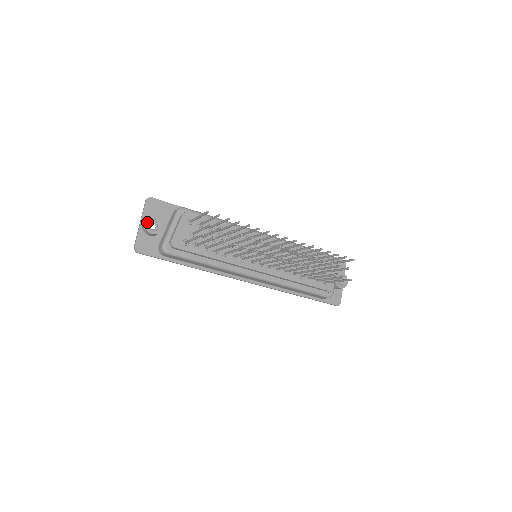
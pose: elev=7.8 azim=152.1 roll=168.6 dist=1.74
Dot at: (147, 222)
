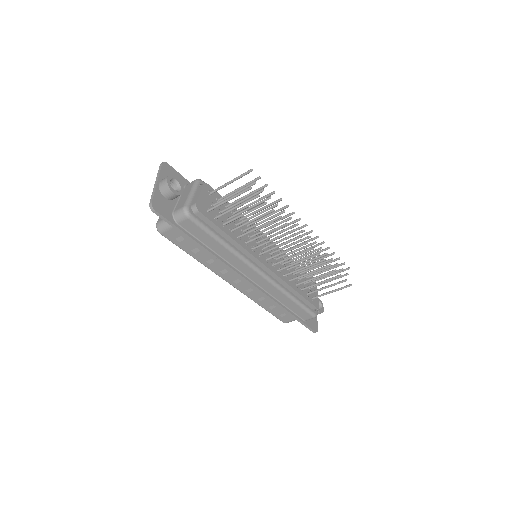
Dot at: (169, 179)
